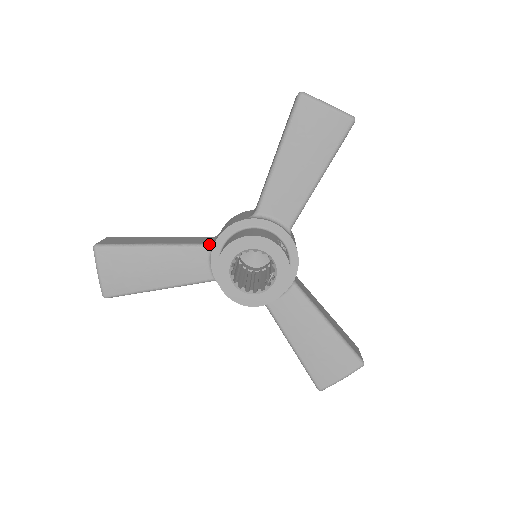
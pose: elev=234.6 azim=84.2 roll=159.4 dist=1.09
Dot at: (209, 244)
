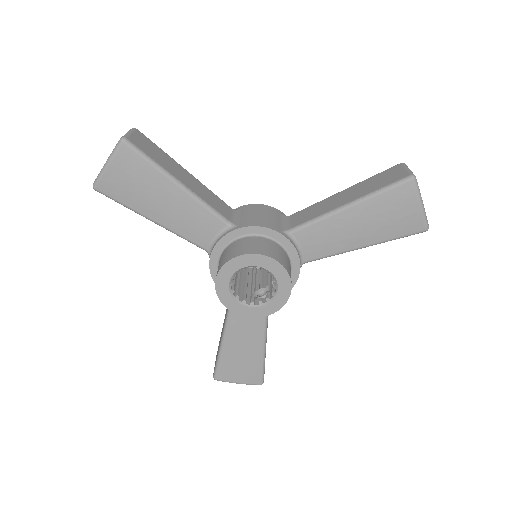
Dot at: (230, 222)
